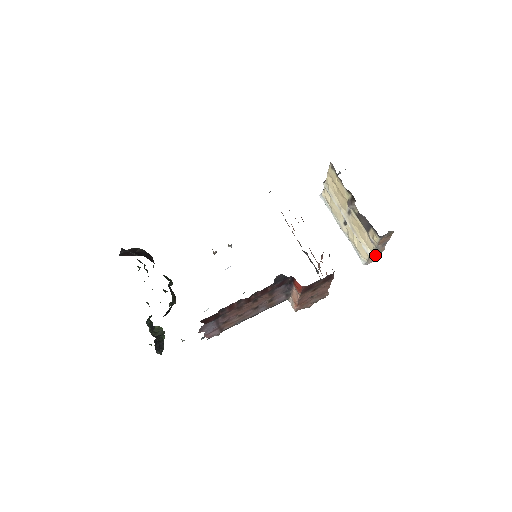
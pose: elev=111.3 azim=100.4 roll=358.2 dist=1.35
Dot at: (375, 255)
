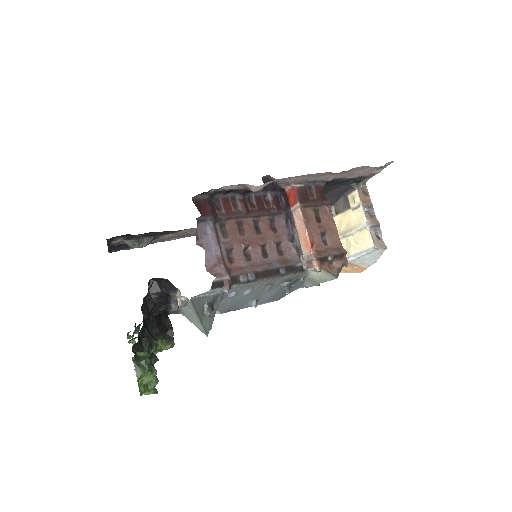
Dot at: (378, 239)
